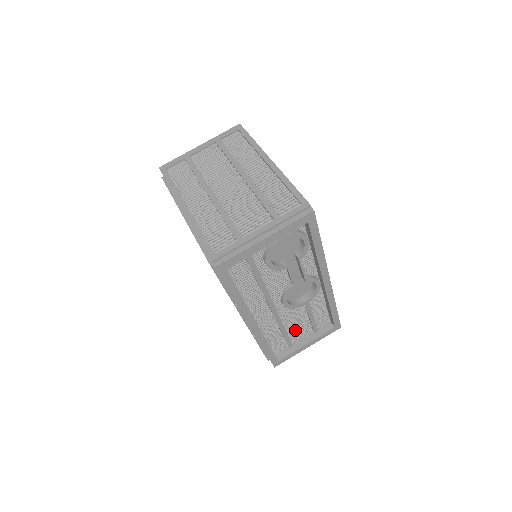
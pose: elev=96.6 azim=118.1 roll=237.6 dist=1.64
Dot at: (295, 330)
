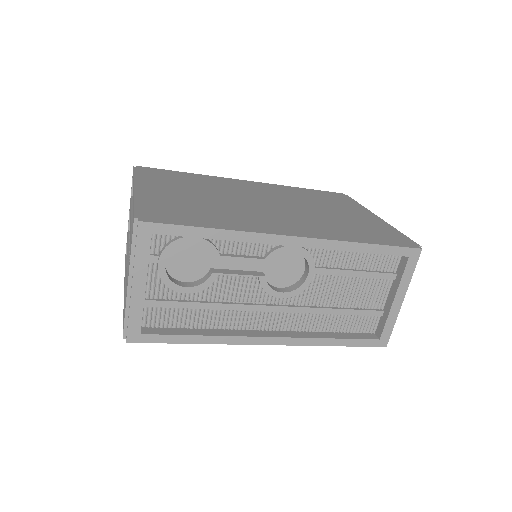
Dot at: (358, 298)
